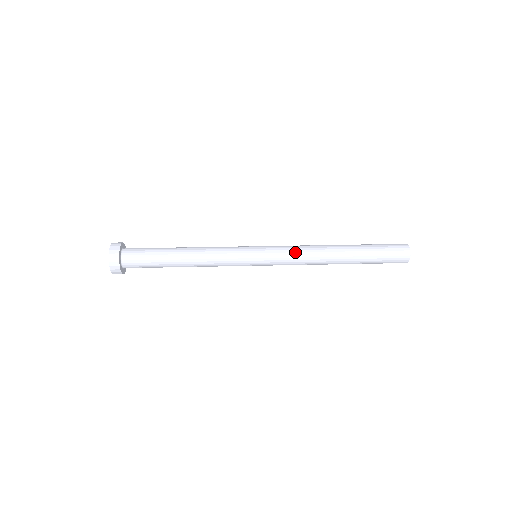
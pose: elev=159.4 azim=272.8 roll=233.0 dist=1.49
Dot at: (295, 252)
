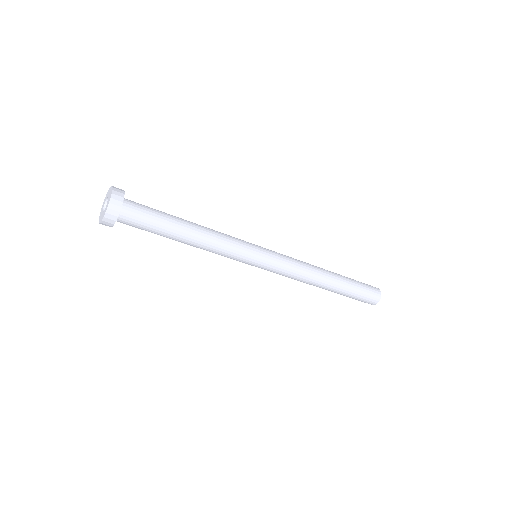
Dot at: occluded
